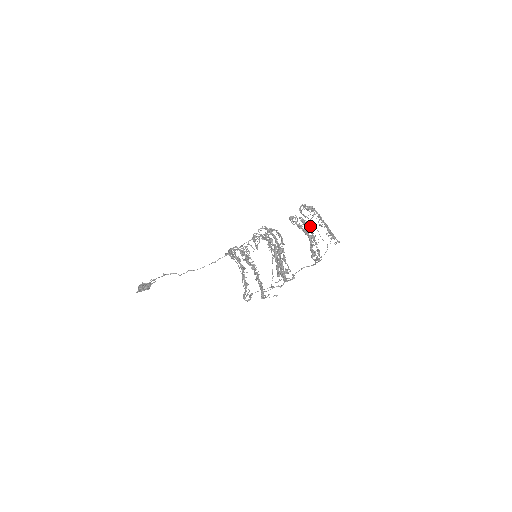
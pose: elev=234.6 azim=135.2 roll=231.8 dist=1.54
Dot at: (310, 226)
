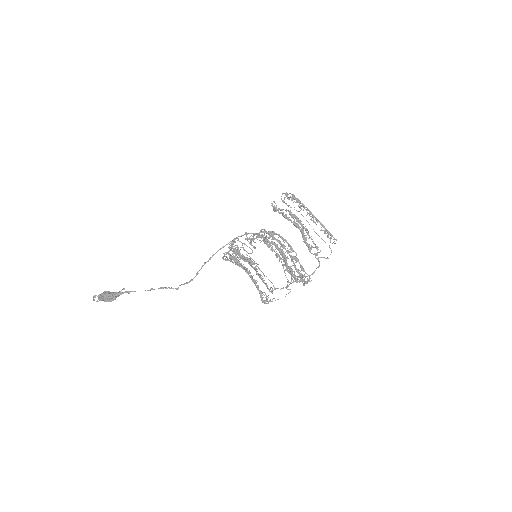
Dot at: occluded
